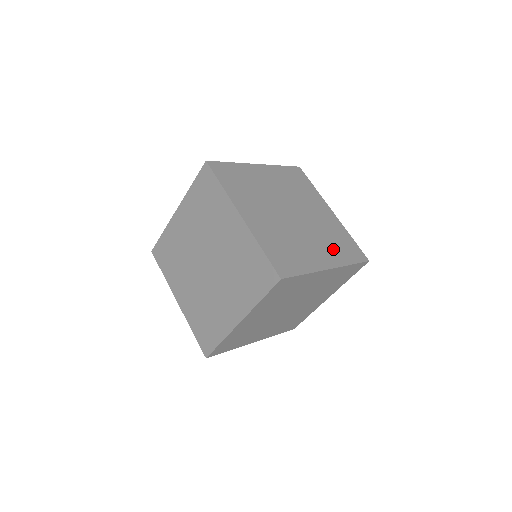
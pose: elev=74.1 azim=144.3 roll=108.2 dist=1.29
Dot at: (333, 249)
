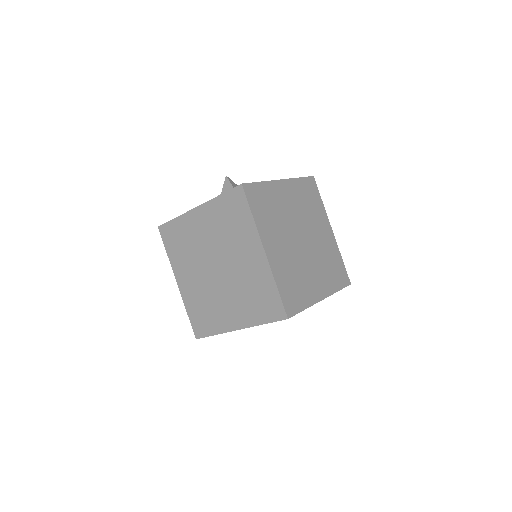
Dot at: (327, 276)
